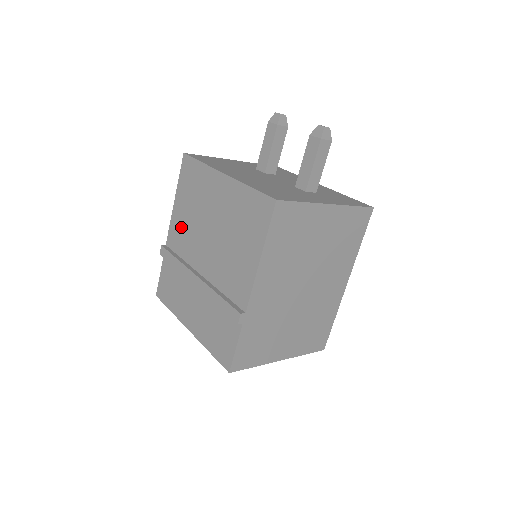
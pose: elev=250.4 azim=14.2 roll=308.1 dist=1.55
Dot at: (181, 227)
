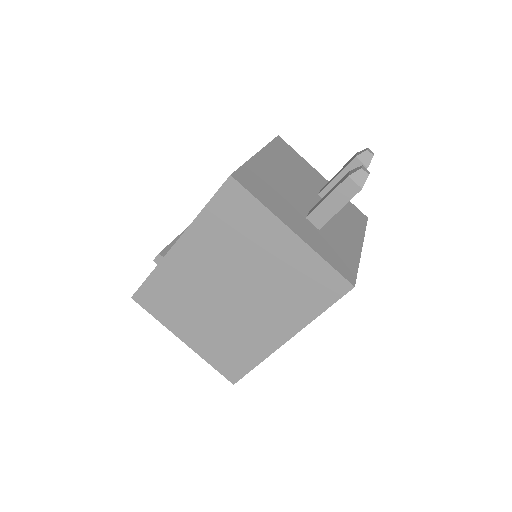
Dot at: occluded
